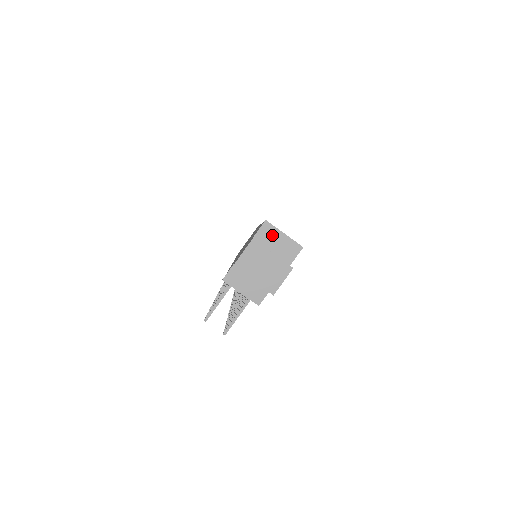
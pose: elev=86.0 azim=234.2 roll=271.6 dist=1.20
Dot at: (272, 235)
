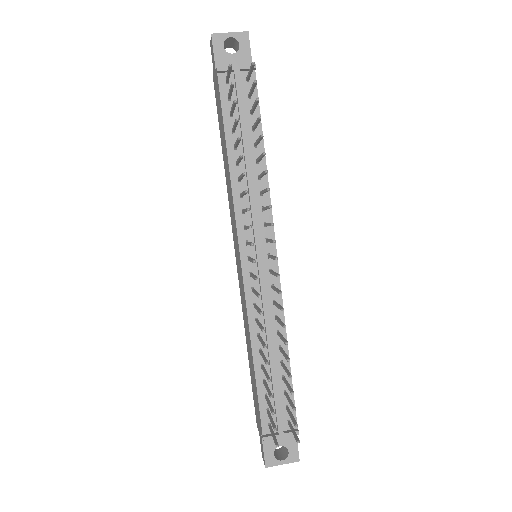
Dot at: occluded
